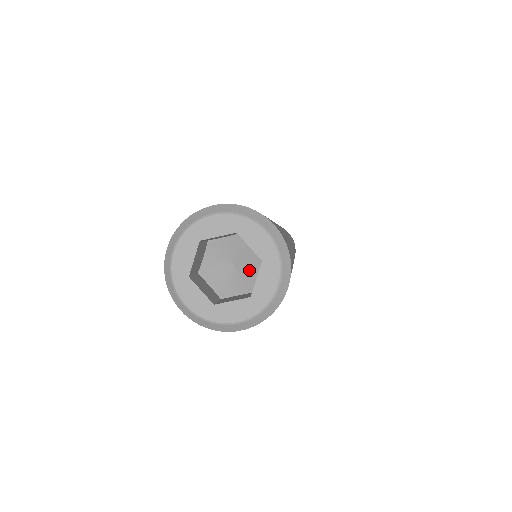
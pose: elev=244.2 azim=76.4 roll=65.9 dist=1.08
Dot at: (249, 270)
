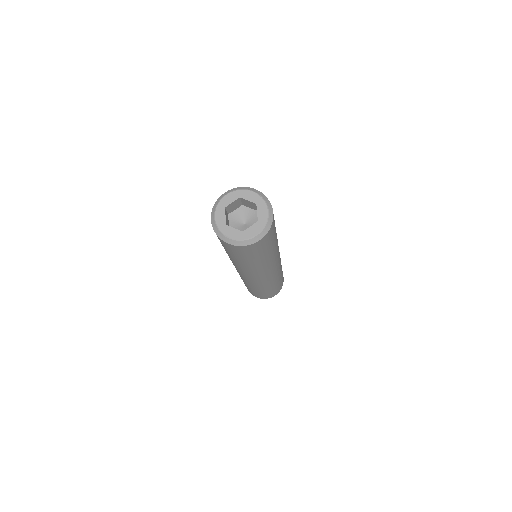
Dot at: occluded
